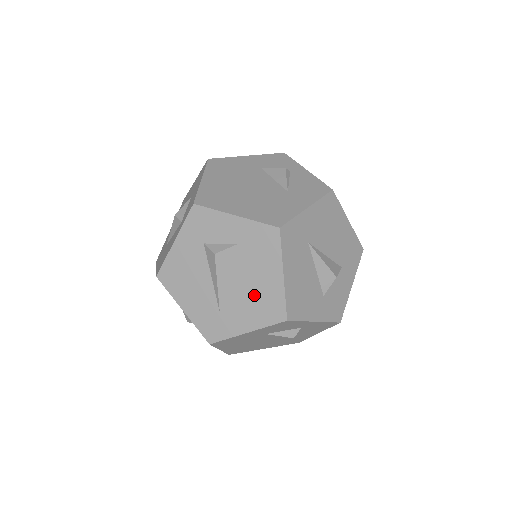
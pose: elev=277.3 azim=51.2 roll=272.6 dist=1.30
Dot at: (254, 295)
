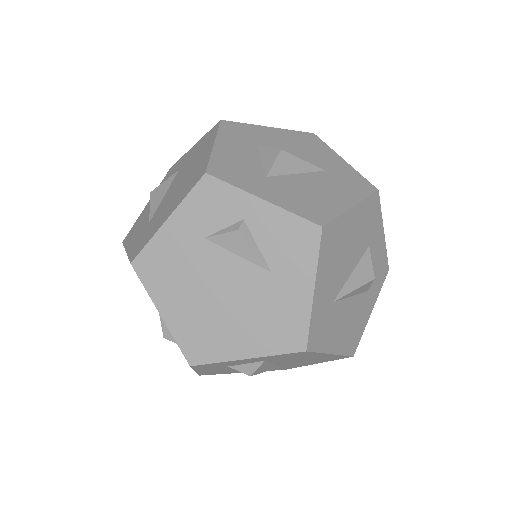
Dot at: (308, 361)
